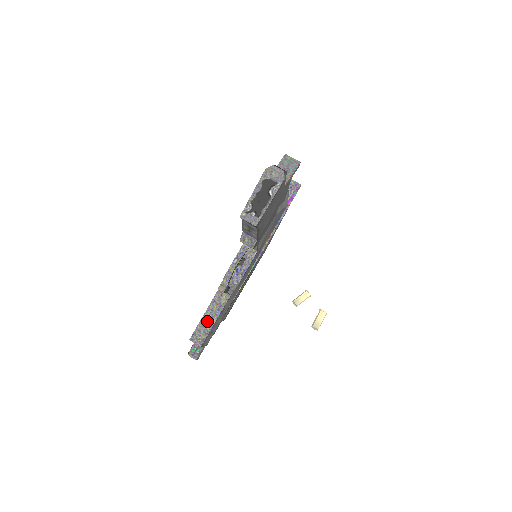
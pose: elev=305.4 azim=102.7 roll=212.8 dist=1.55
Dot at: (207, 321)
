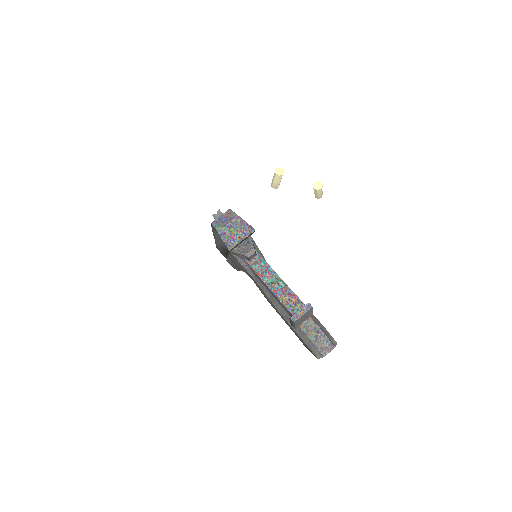
Dot at: occluded
